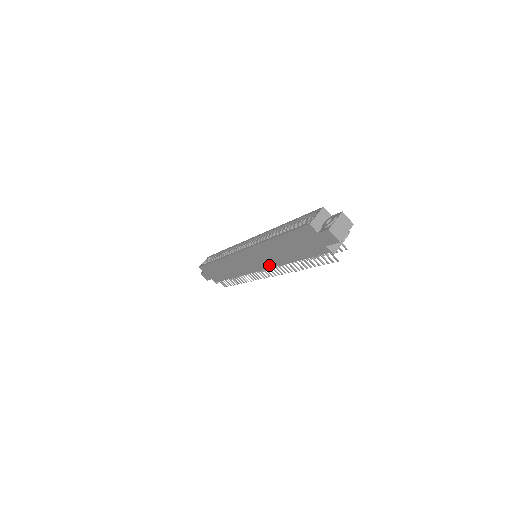
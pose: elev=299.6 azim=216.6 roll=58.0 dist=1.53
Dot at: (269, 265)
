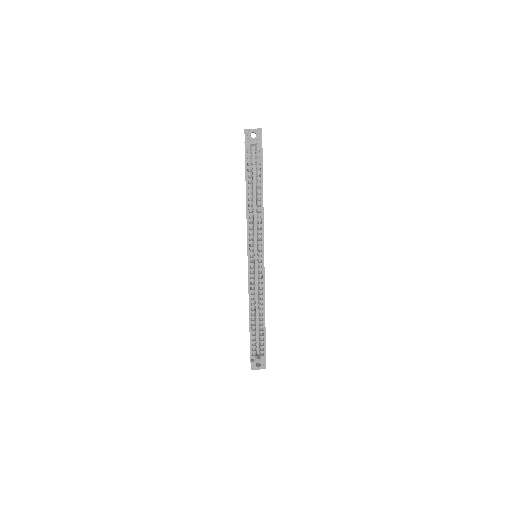
Dot at: occluded
